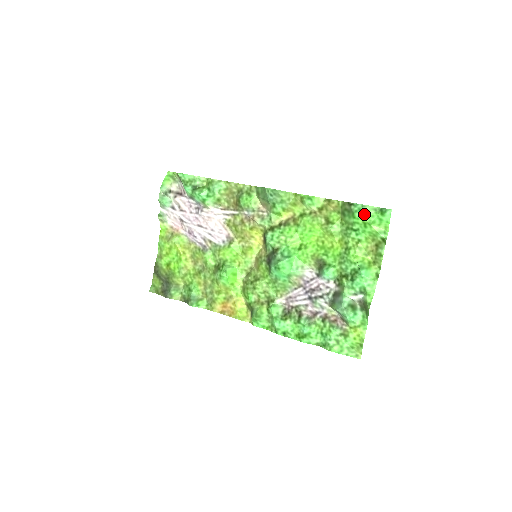
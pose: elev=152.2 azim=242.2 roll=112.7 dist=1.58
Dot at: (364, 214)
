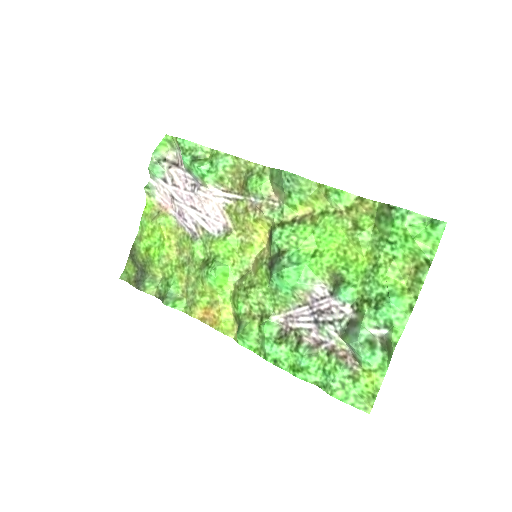
Dot at: (407, 223)
